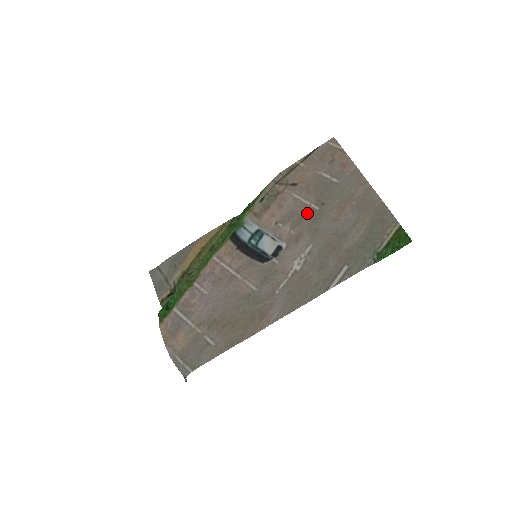
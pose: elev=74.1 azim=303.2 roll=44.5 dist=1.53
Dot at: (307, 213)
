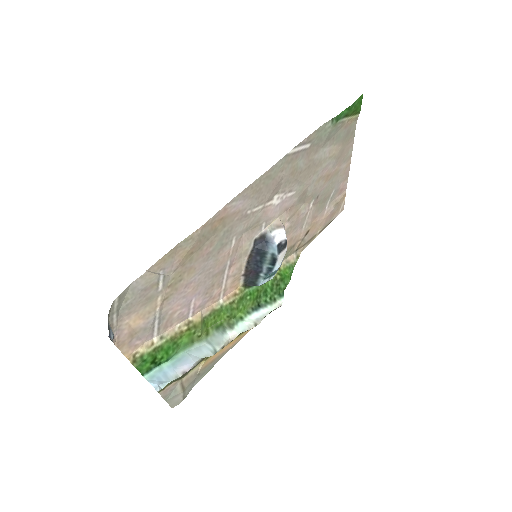
Dot at: (304, 209)
